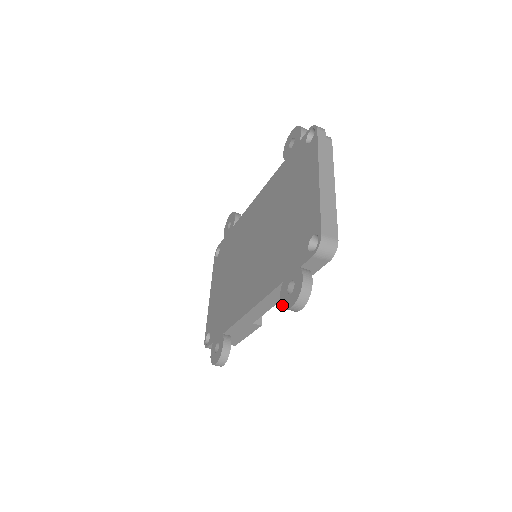
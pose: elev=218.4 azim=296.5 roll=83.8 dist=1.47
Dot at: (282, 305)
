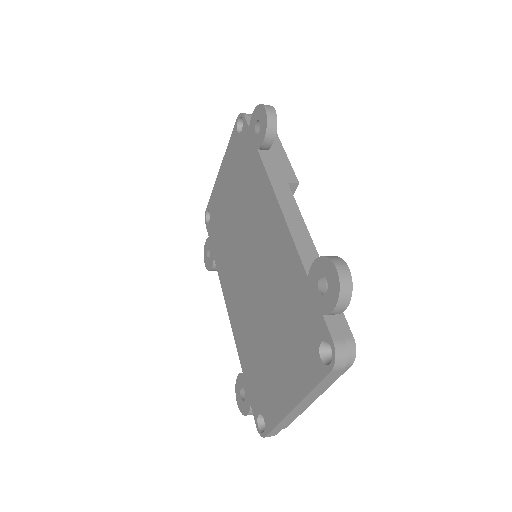
Dot at: (235, 384)
